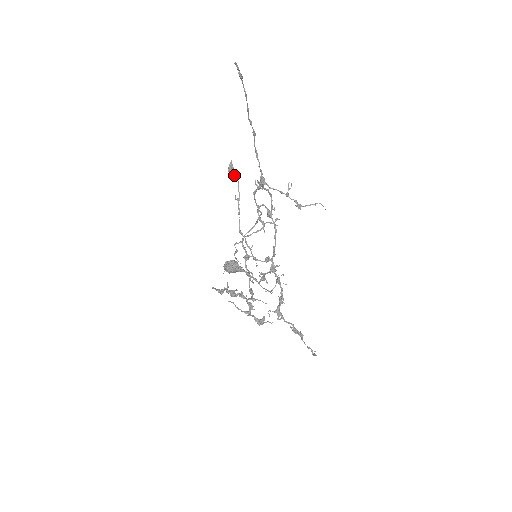
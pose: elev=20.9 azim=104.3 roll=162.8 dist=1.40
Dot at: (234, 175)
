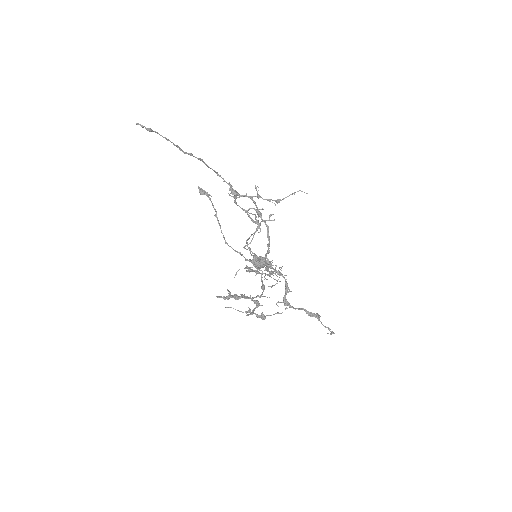
Dot at: (208, 195)
